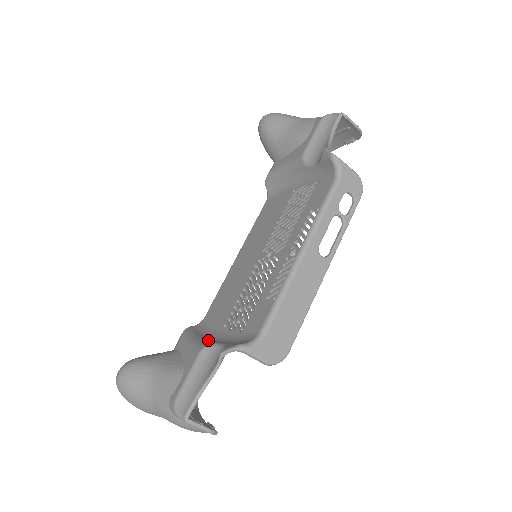
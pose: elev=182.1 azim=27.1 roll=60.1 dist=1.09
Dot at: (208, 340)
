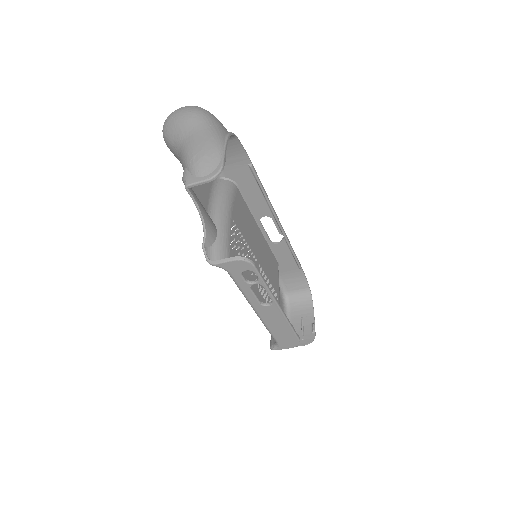
Dot at: occluded
